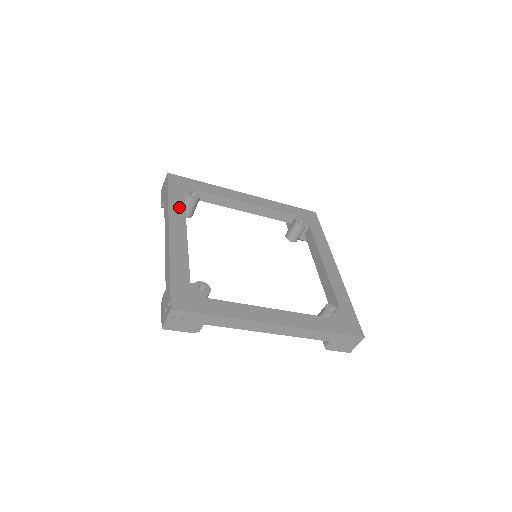
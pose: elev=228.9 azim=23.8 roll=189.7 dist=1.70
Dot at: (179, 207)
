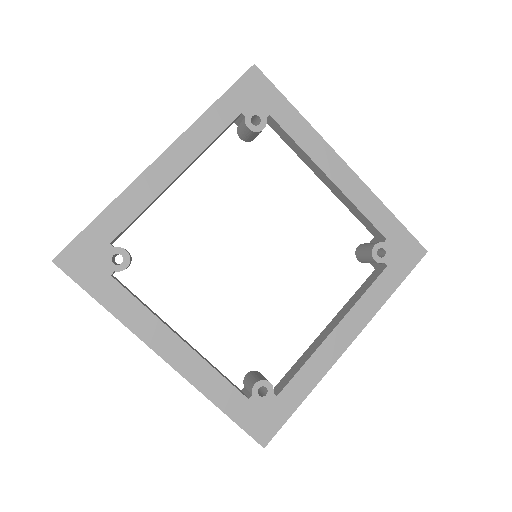
Dot at: (211, 130)
